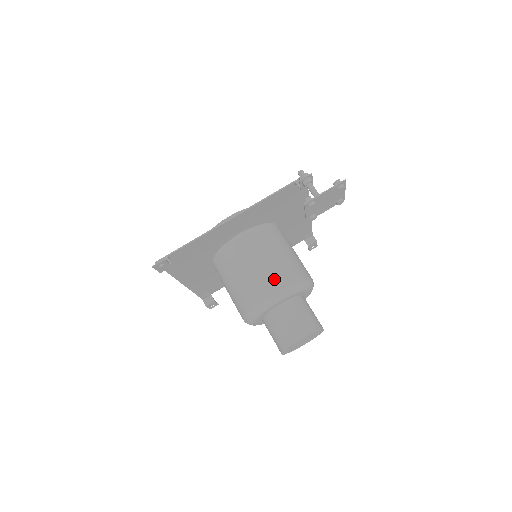
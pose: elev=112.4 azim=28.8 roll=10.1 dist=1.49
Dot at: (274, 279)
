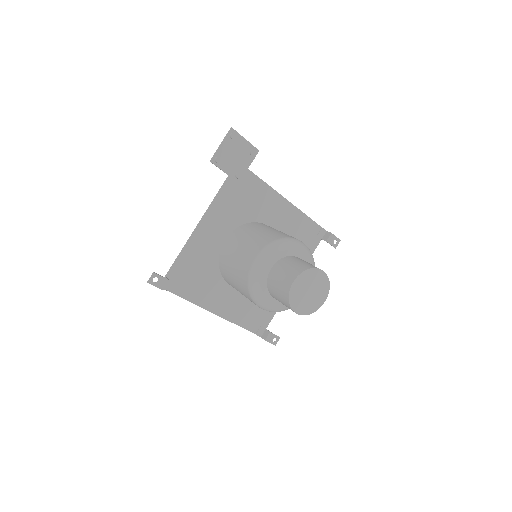
Dot at: (253, 250)
